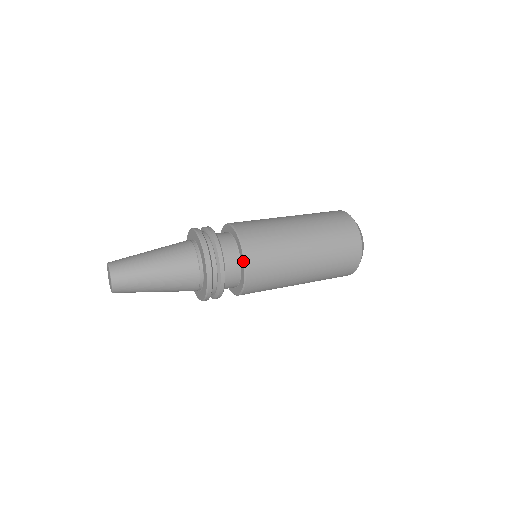
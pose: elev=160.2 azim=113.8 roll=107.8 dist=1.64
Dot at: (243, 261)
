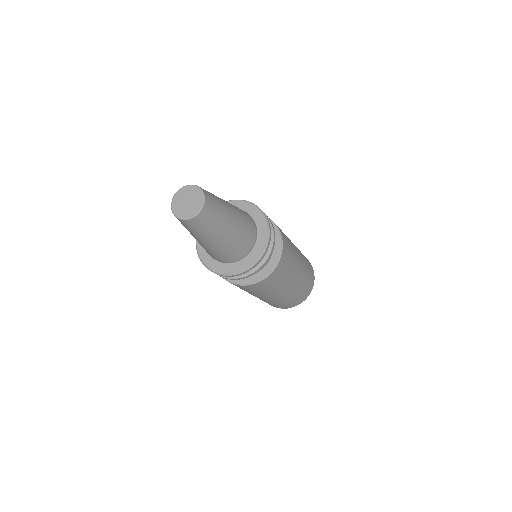
Dot at: occluded
